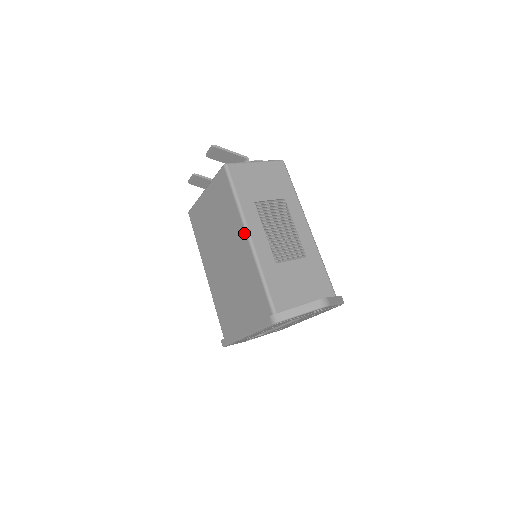
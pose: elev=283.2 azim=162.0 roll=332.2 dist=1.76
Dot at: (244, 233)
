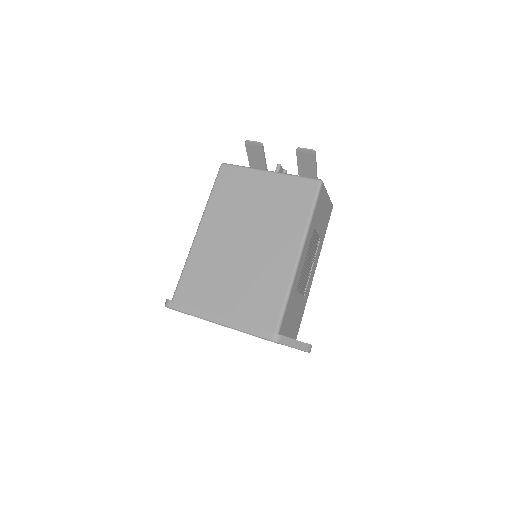
Dot at: (297, 249)
